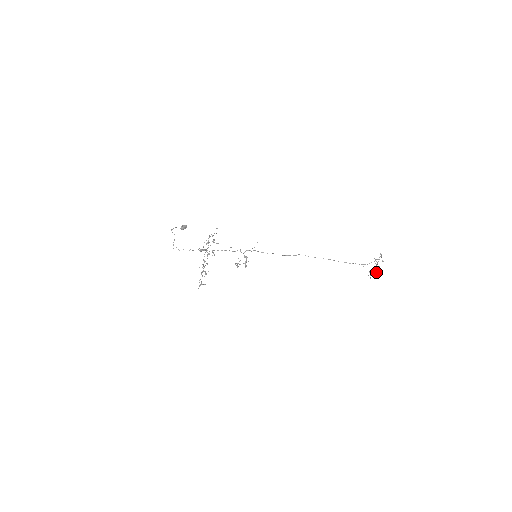
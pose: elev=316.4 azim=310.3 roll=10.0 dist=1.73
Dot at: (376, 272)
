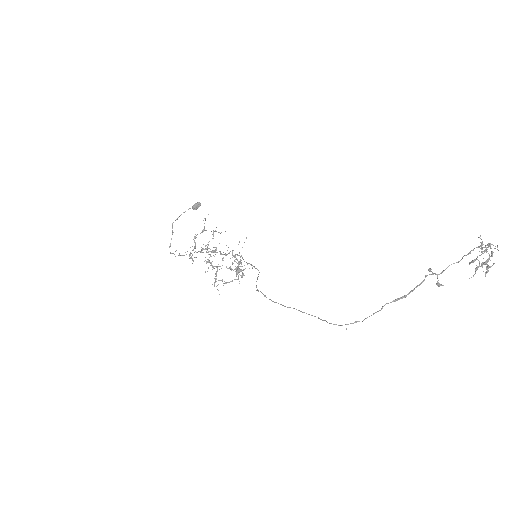
Dot at: occluded
